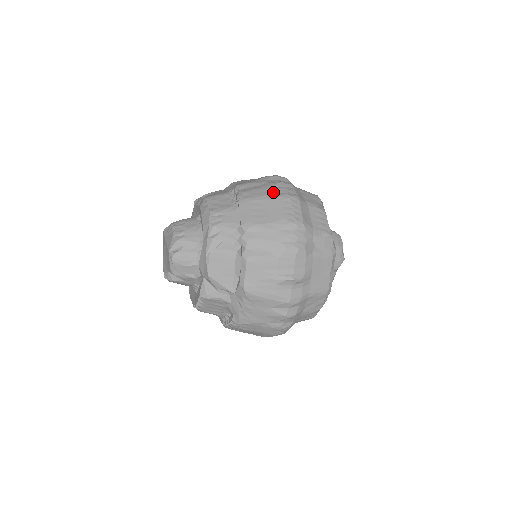
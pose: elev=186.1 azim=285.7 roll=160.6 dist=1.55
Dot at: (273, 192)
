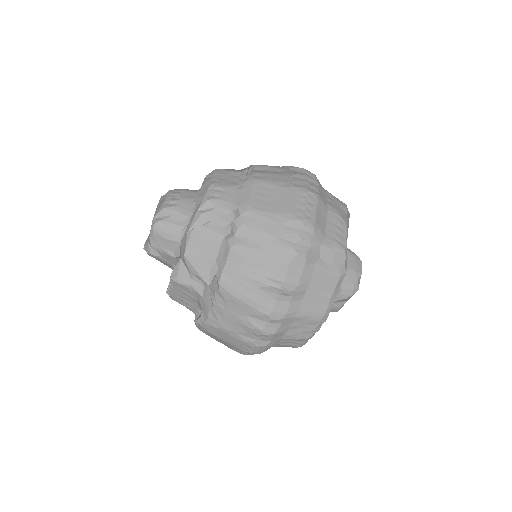
Dot at: (290, 181)
